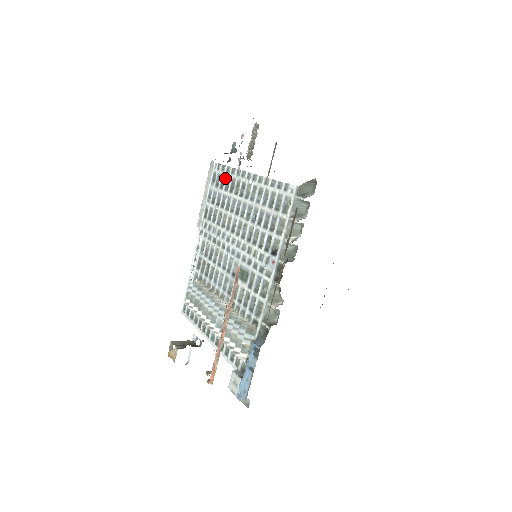
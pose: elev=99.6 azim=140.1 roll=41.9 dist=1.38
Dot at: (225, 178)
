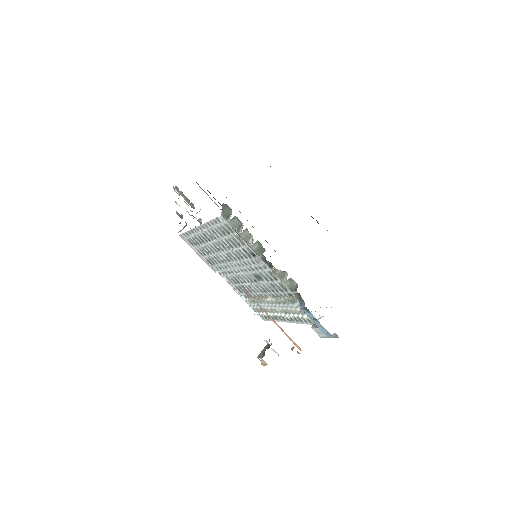
Dot at: (194, 238)
